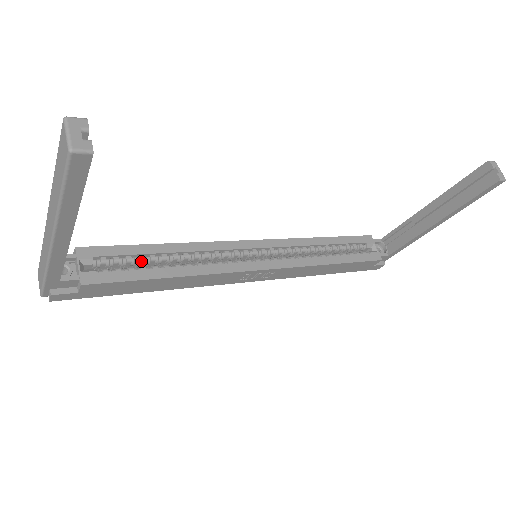
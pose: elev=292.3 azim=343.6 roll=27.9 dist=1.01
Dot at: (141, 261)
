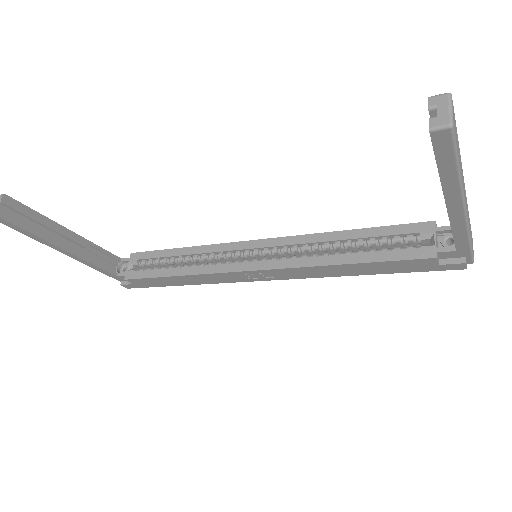
Dot at: (165, 262)
